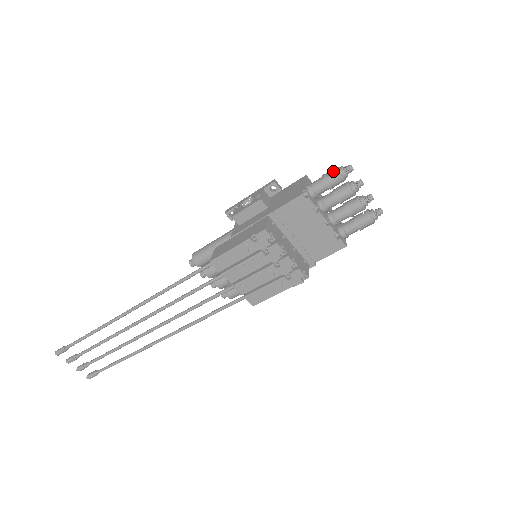
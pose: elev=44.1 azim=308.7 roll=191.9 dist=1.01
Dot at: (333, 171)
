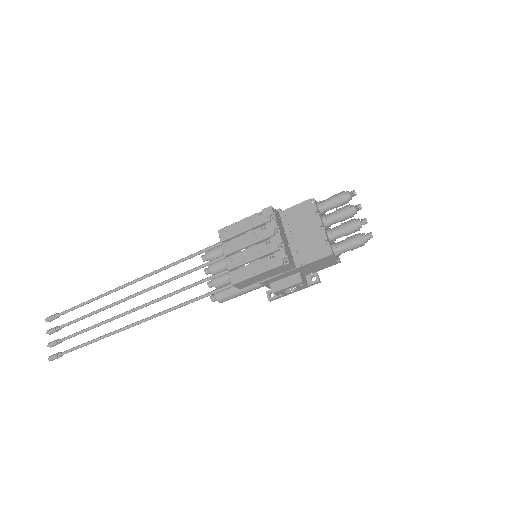
Dot at: (340, 192)
